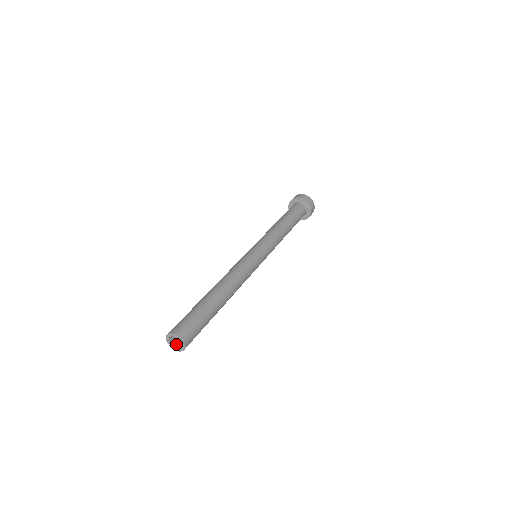
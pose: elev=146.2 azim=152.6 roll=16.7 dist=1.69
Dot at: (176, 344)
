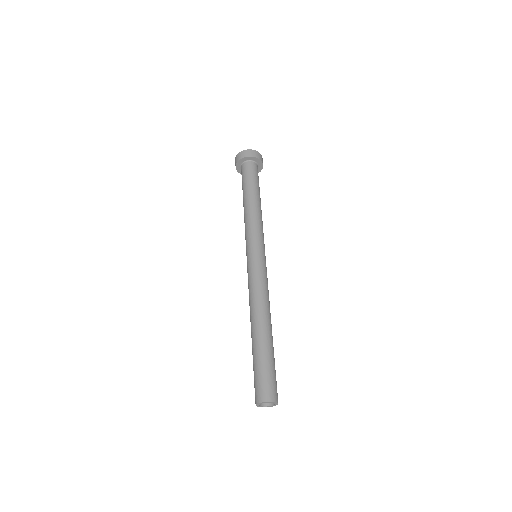
Dot at: occluded
